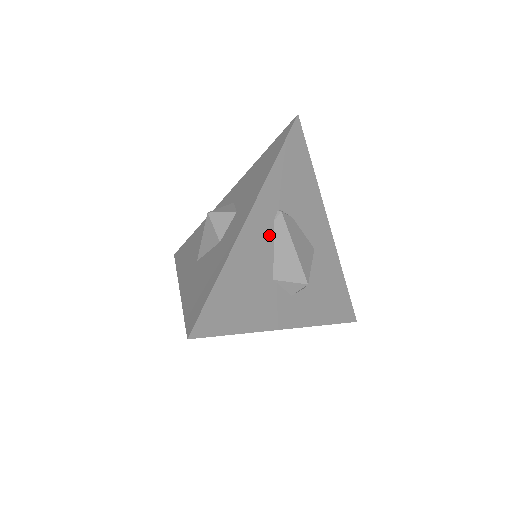
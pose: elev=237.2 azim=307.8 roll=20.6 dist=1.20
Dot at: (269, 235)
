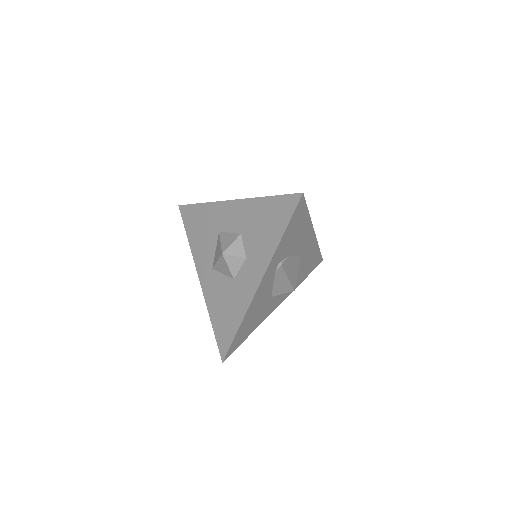
Dot at: (271, 281)
